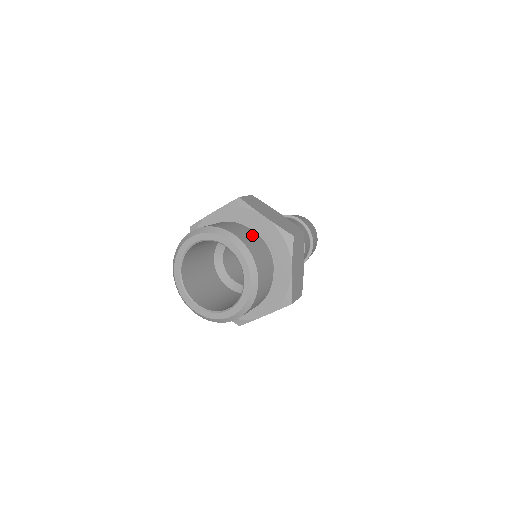
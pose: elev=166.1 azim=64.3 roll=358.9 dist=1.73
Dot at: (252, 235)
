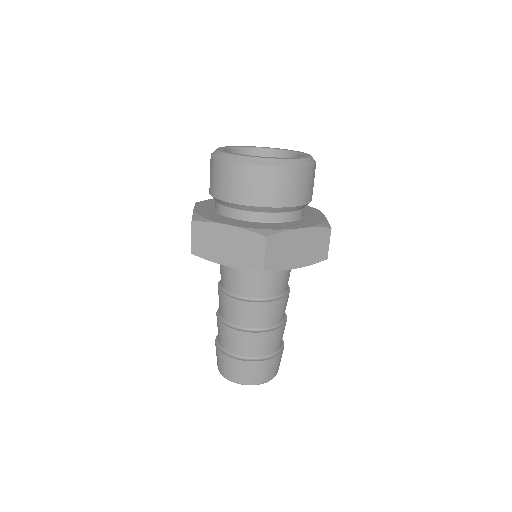
Dot at: occluded
